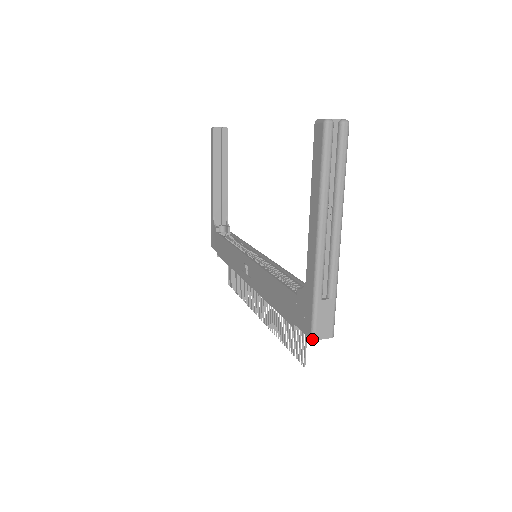
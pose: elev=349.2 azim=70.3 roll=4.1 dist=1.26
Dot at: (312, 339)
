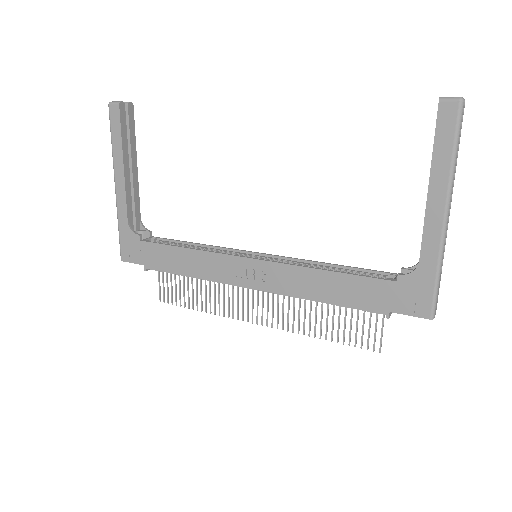
Dot at: (432, 319)
